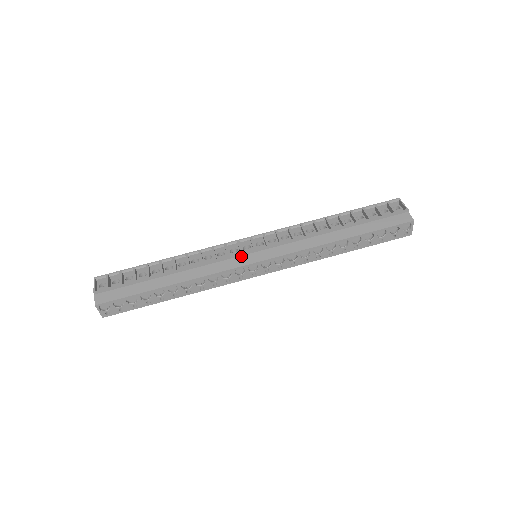
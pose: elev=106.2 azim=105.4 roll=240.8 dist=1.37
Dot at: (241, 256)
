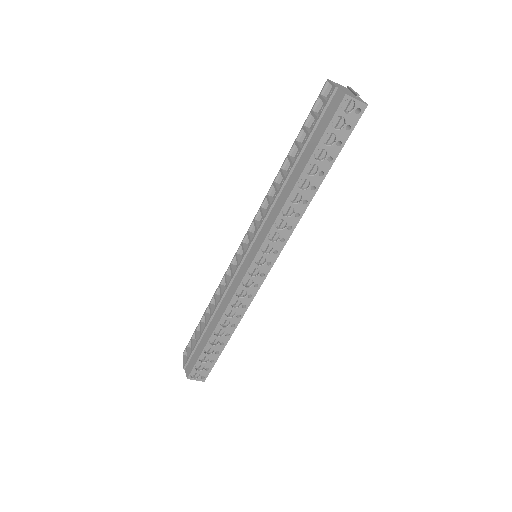
Dot at: (240, 269)
